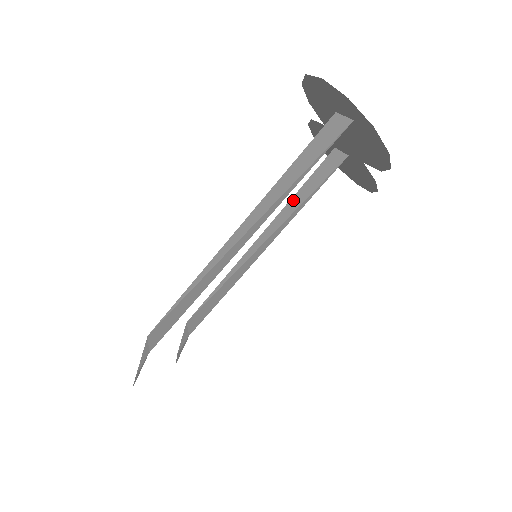
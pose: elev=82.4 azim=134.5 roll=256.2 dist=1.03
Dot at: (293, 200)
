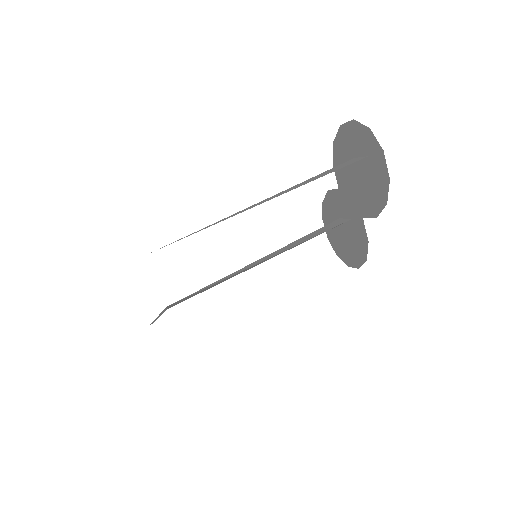
Dot at: (297, 241)
